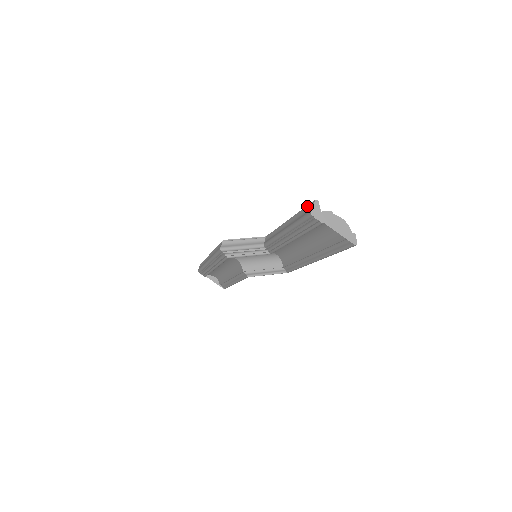
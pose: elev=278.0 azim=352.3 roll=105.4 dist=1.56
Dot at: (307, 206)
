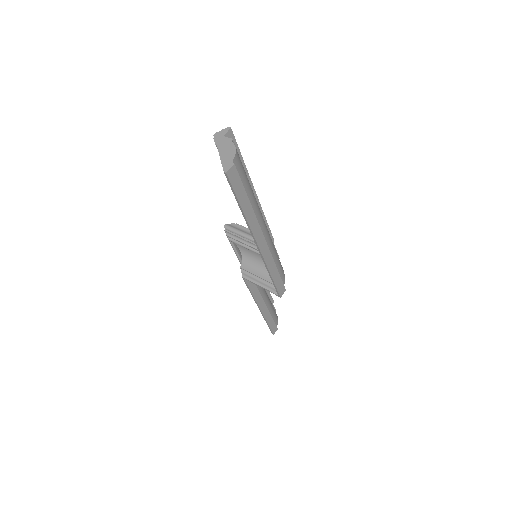
Dot at: occluded
